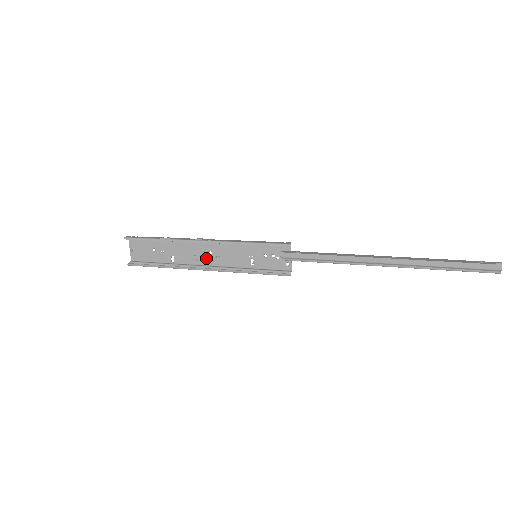
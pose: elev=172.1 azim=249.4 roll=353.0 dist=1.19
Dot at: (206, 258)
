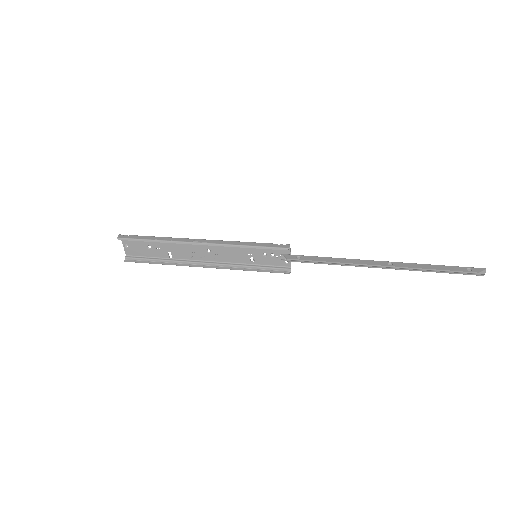
Dot at: (205, 255)
